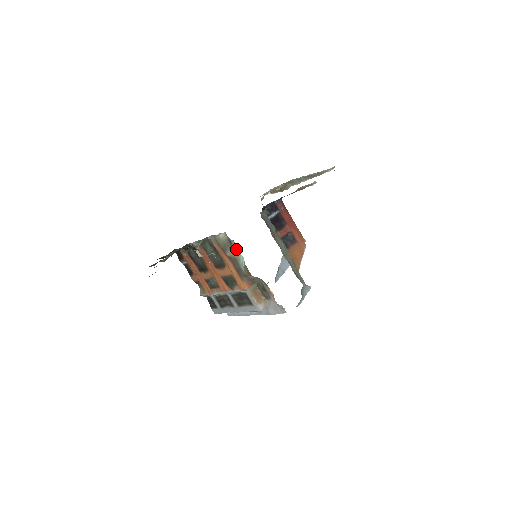
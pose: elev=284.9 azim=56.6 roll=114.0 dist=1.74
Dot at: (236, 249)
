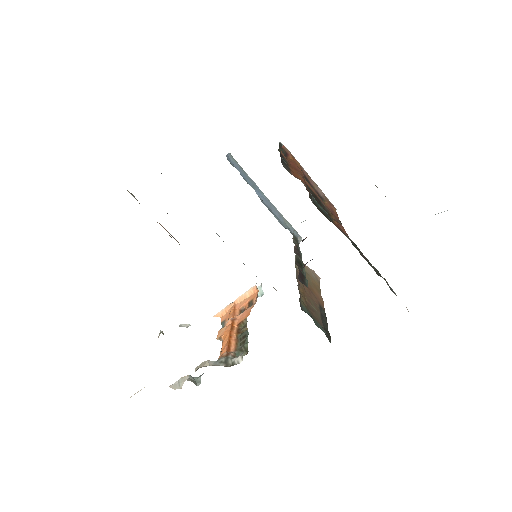
Dot at: occluded
